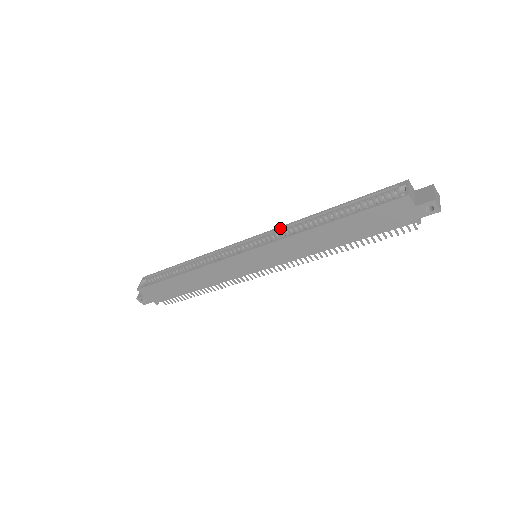
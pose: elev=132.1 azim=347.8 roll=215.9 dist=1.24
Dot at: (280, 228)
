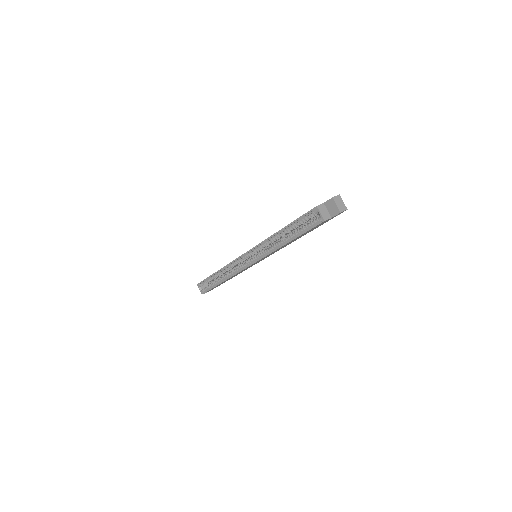
Dot at: (259, 245)
